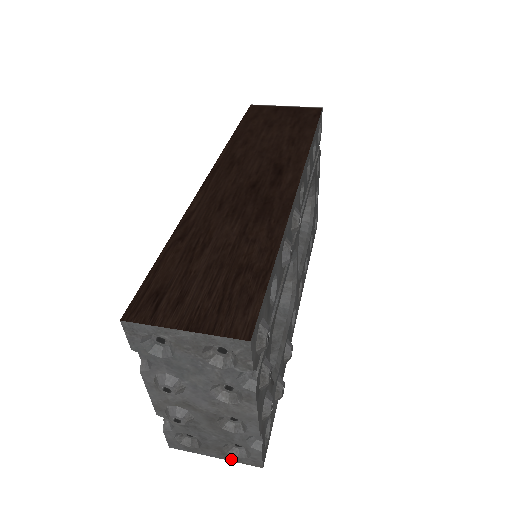
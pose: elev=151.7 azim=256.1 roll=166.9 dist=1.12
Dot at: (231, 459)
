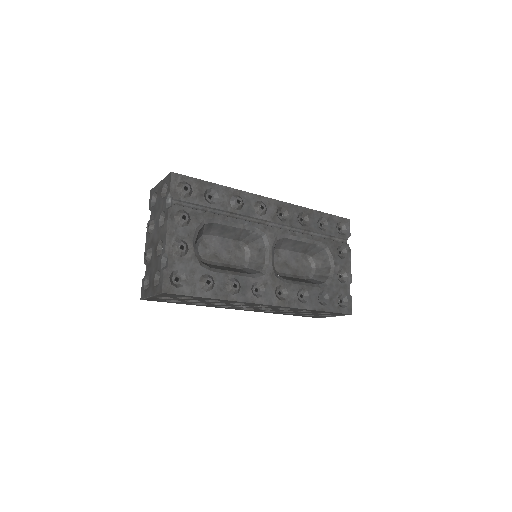
Dot at: (154, 293)
